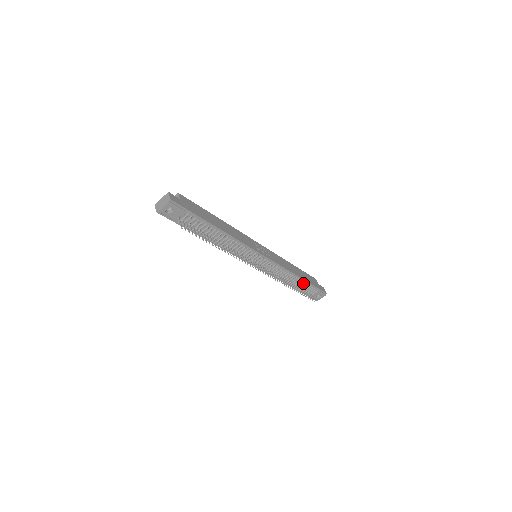
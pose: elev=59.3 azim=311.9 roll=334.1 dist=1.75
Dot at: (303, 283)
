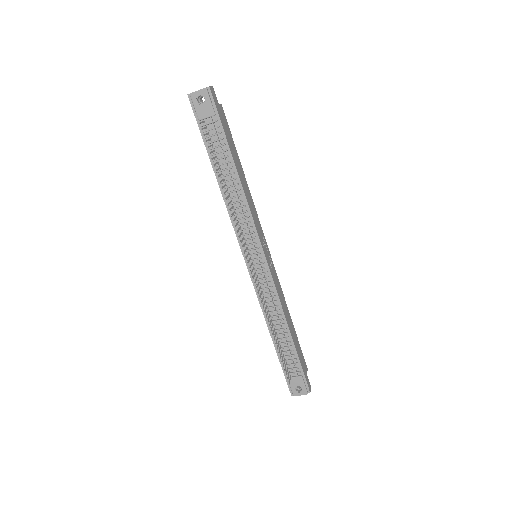
Dot at: (289, 345)
